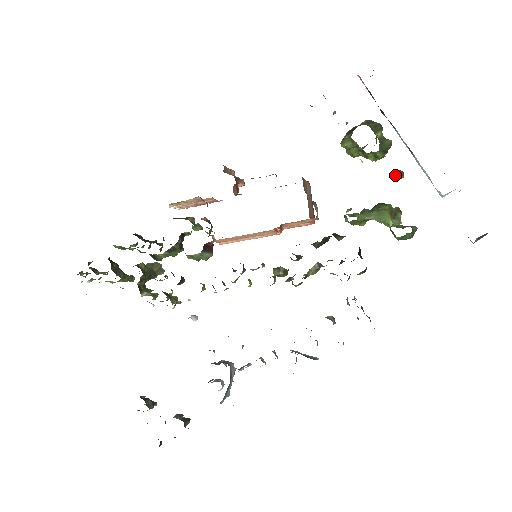
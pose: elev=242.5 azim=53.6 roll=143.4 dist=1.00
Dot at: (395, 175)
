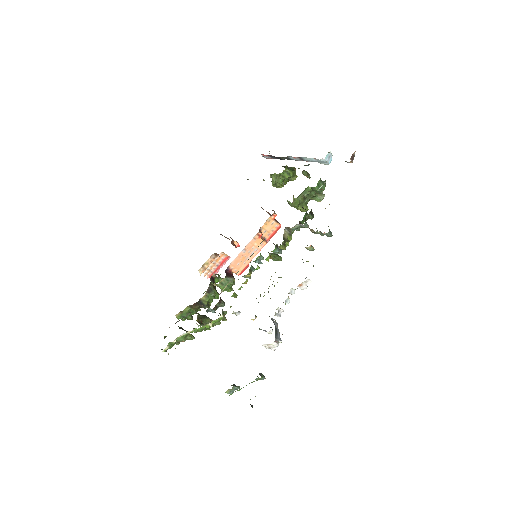
Dot at: (303, 174)
